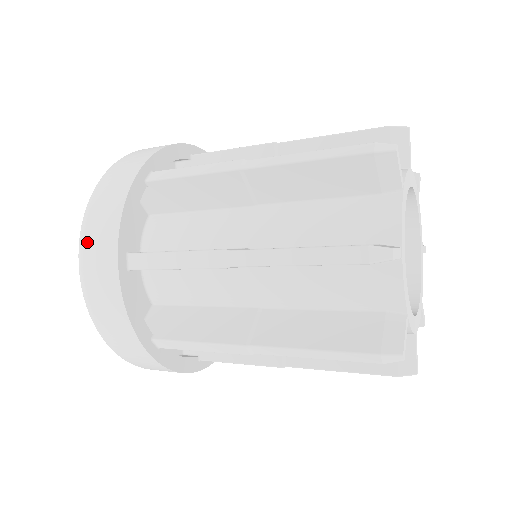
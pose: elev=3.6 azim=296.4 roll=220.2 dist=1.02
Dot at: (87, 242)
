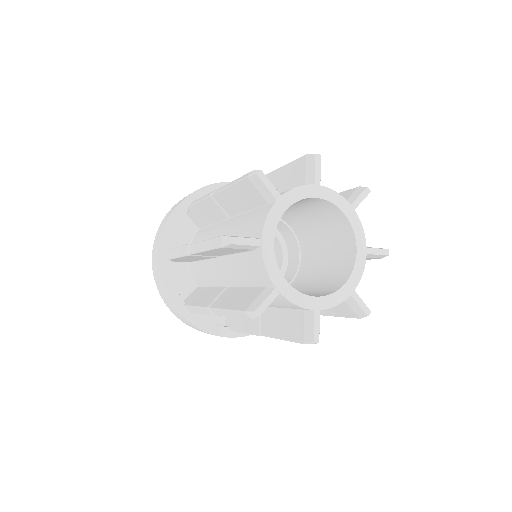
Dot at: (154, 244)
